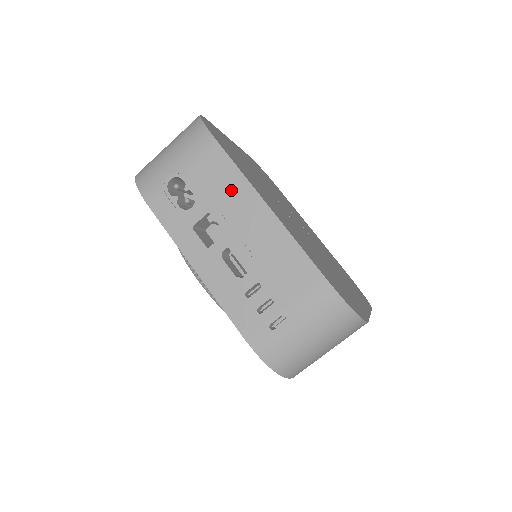
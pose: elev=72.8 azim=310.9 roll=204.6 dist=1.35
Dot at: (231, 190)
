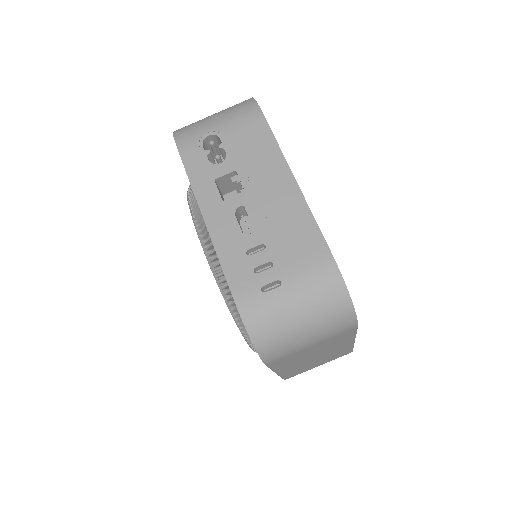
Dot at: (263, 157)
